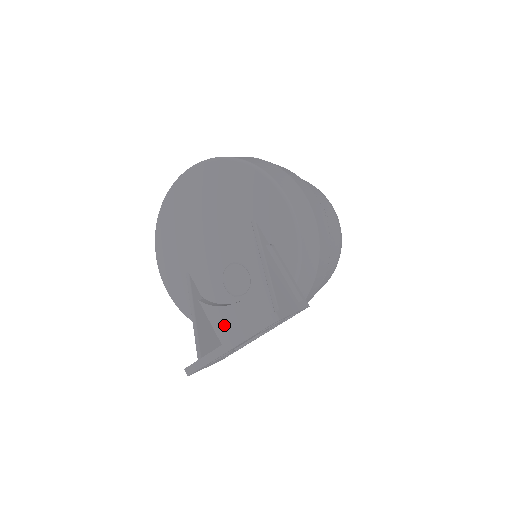
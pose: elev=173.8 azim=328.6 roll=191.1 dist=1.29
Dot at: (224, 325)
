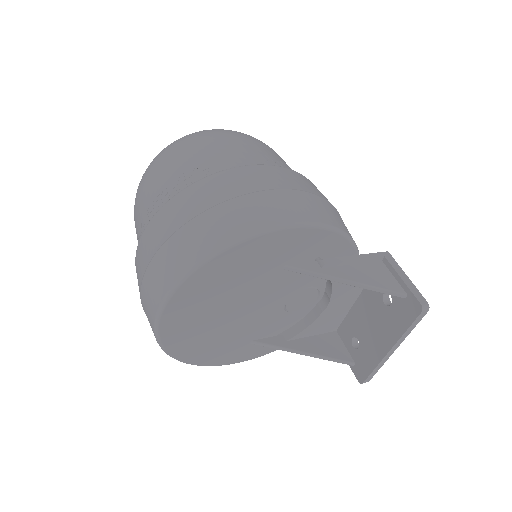
Dot at: (324, 326)
